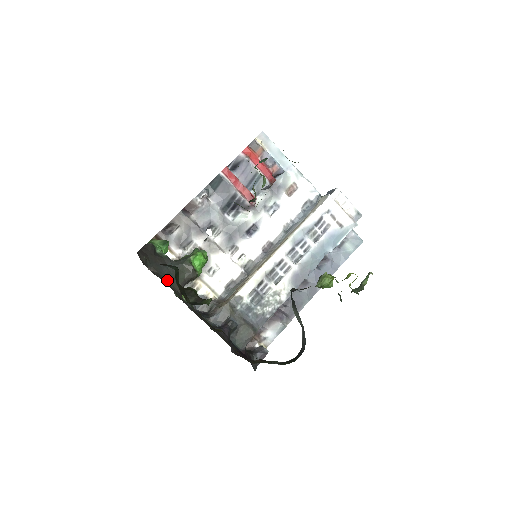
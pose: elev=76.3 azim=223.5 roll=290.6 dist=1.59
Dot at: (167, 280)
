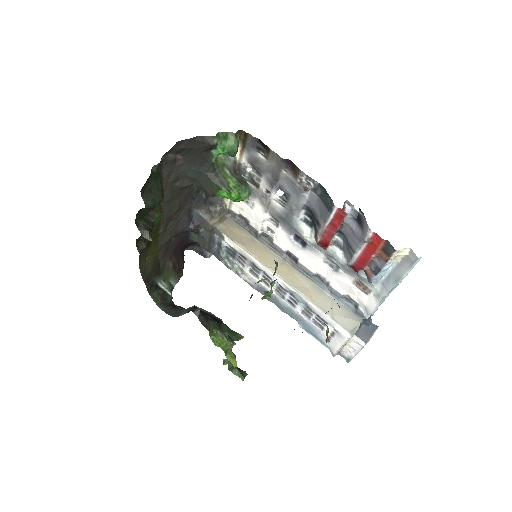
Dot at: (184, 174)
